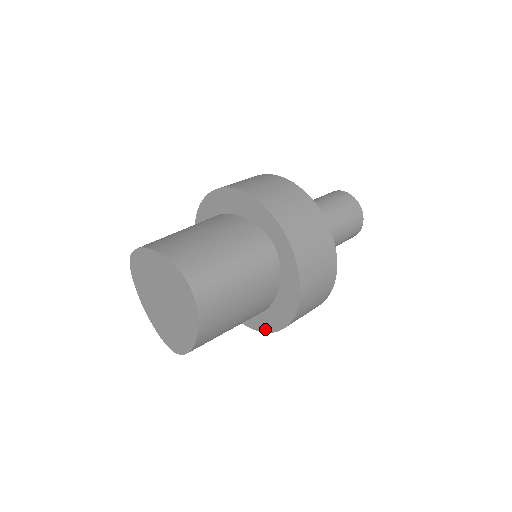
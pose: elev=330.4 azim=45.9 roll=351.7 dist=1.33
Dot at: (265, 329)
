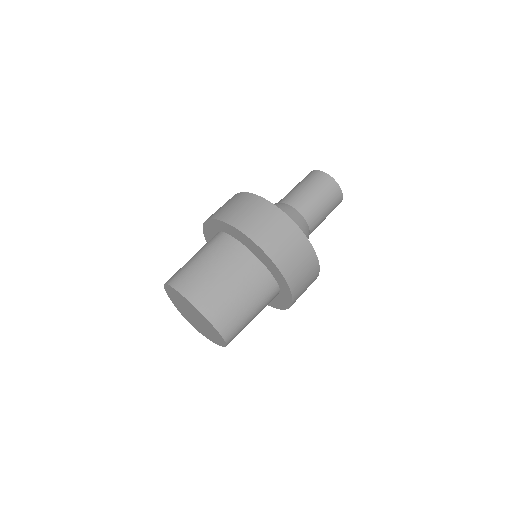
Dot at: occluded
